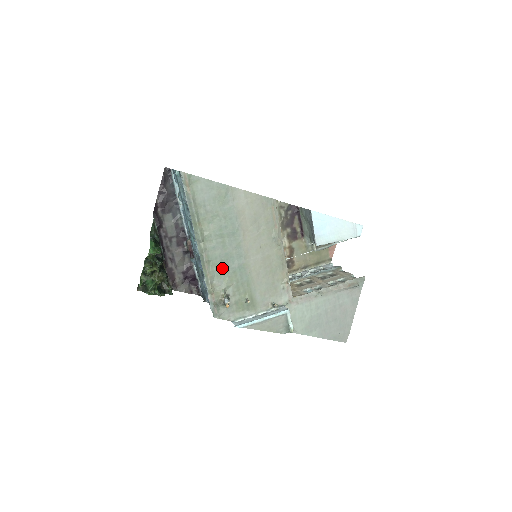
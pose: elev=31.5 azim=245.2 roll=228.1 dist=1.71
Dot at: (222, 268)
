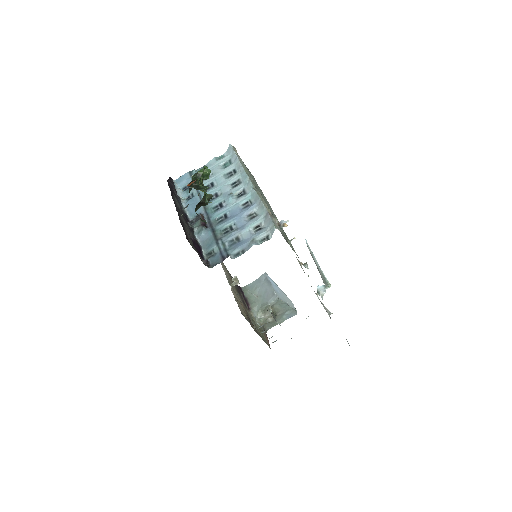
Dot at: (268, 207)
